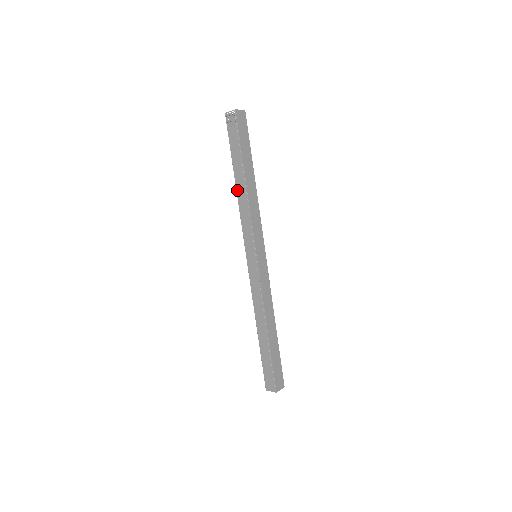
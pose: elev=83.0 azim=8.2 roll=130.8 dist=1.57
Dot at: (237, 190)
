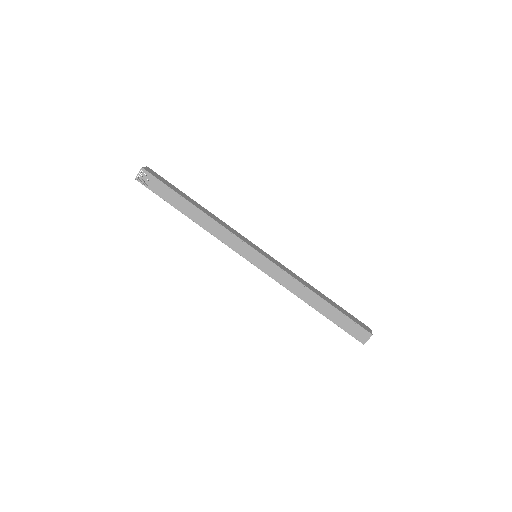
Dot at: (197, 222)
